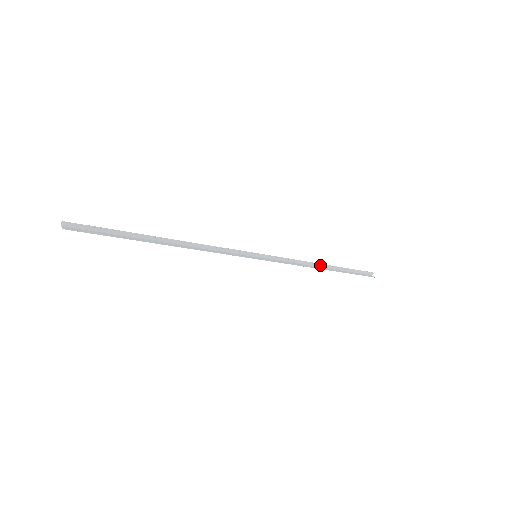
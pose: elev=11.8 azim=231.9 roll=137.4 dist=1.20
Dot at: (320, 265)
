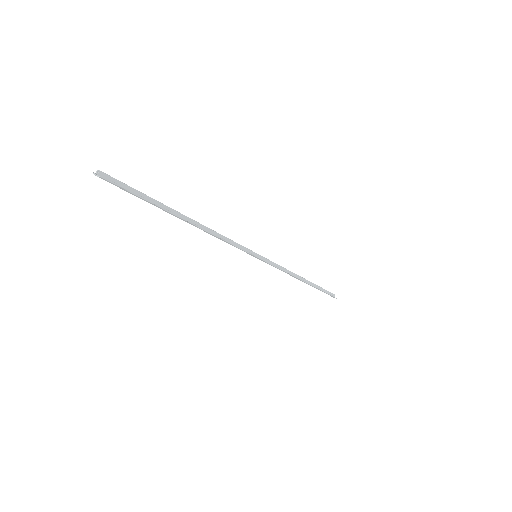
Dot at: (301, 277)
